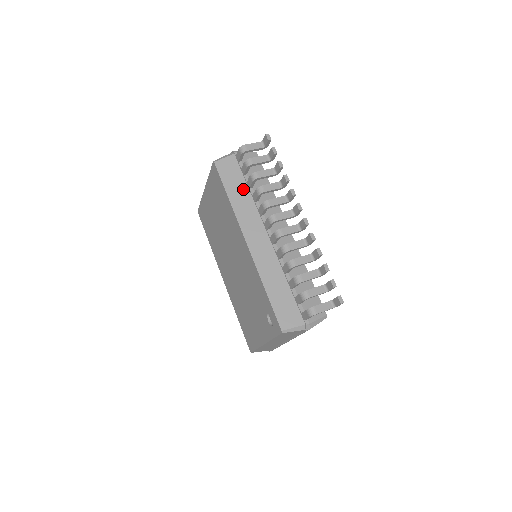
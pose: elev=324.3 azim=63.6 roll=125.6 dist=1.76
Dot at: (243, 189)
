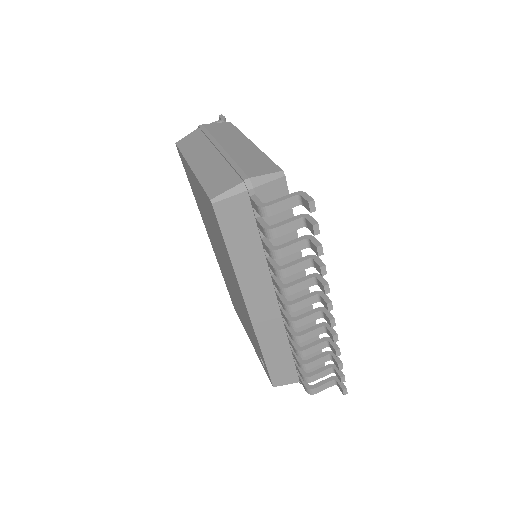
Dot at: (254, 246)
